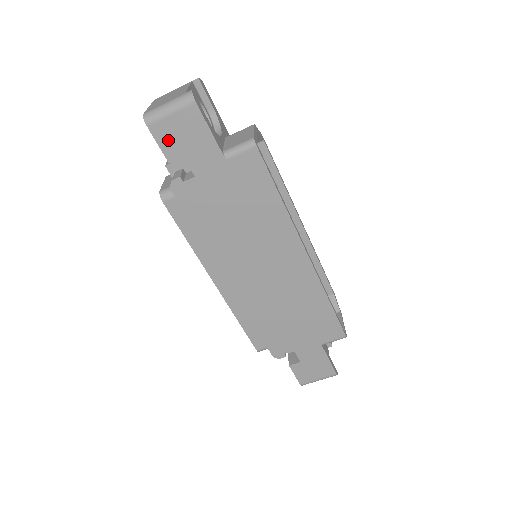
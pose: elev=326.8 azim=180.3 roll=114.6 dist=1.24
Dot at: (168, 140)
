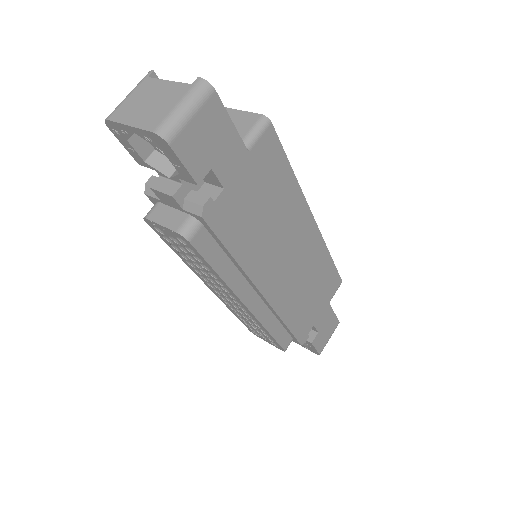
Dot at: (194, 154)
